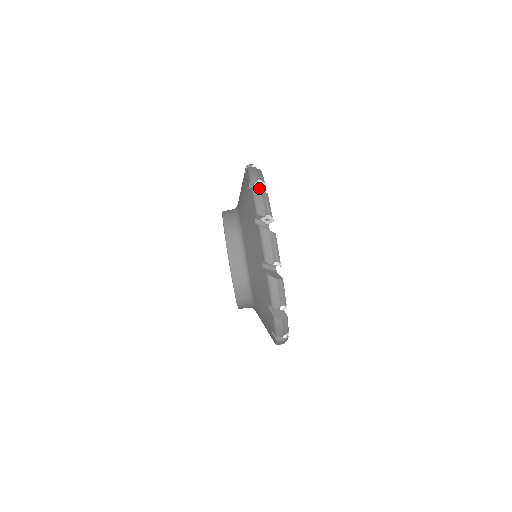
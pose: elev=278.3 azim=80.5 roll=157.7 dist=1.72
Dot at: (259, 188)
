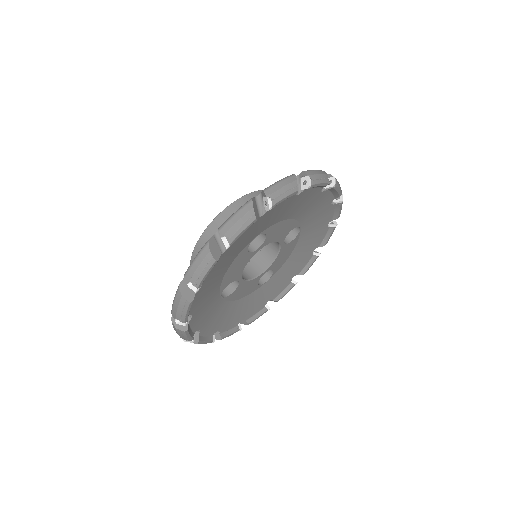
Dot at: occluded
